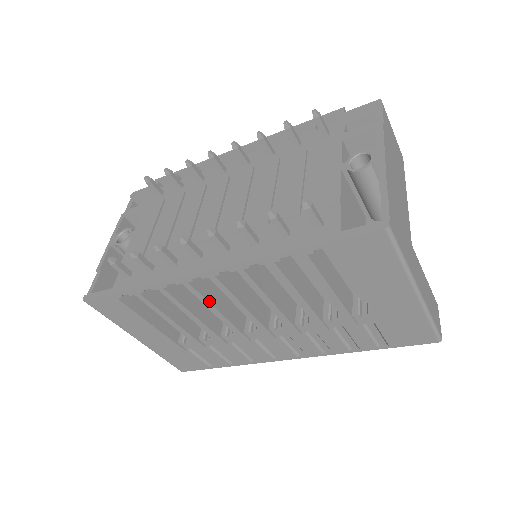
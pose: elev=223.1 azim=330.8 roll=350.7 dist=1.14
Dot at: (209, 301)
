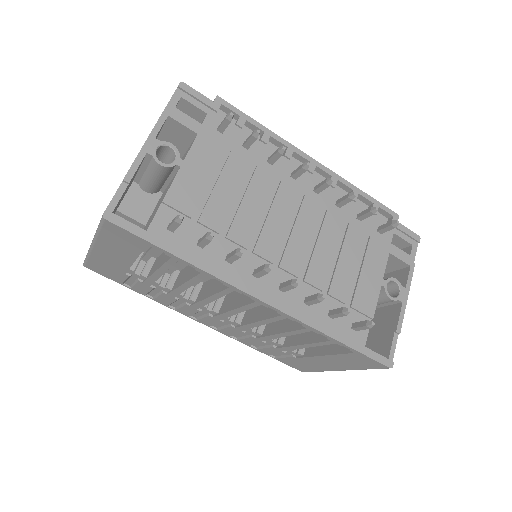
Dot at: (222, 296)
